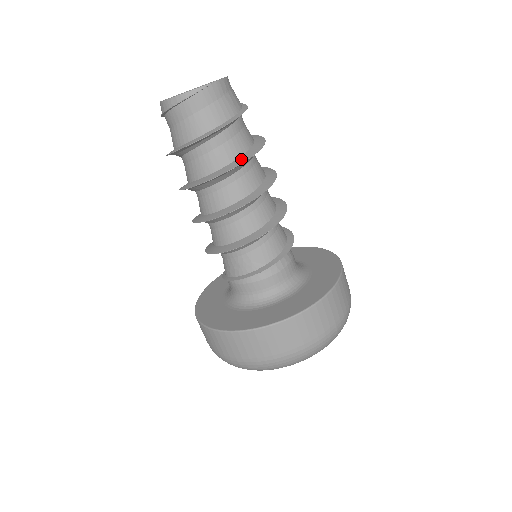
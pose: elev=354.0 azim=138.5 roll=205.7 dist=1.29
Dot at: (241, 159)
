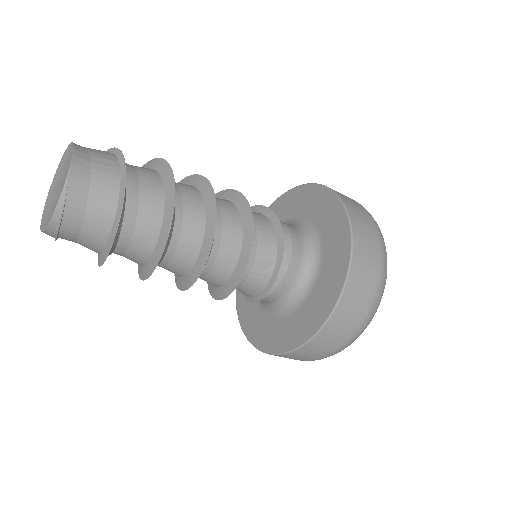
Dot at: (168, 210)
